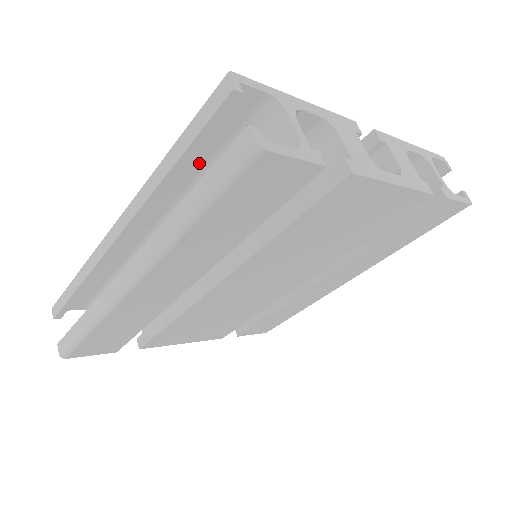
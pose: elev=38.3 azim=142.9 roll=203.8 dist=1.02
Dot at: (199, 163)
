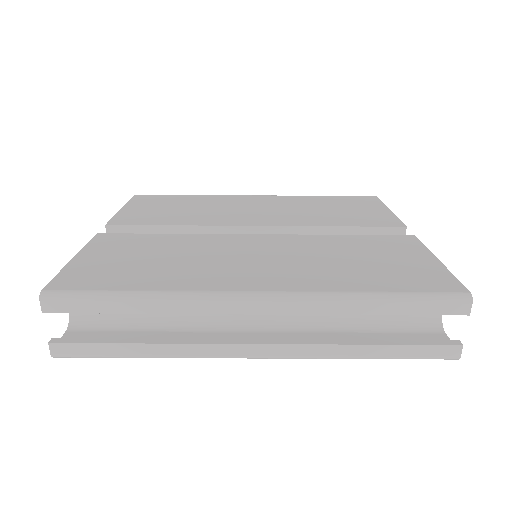
Dot at: occluded
